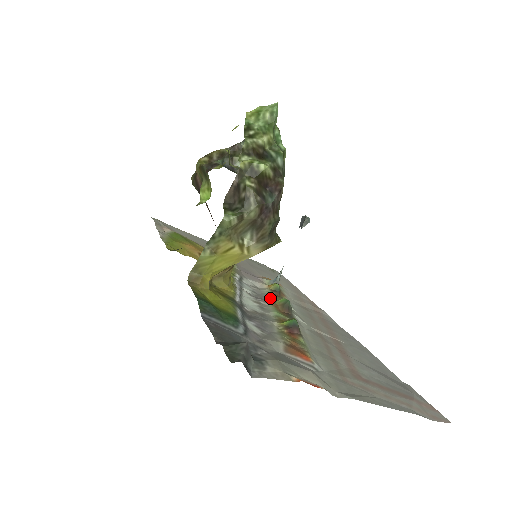
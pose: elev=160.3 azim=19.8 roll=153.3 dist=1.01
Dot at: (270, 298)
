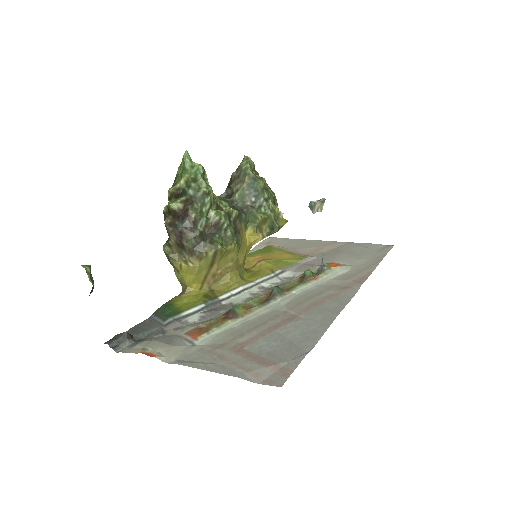
Dot at: (281, 287)
